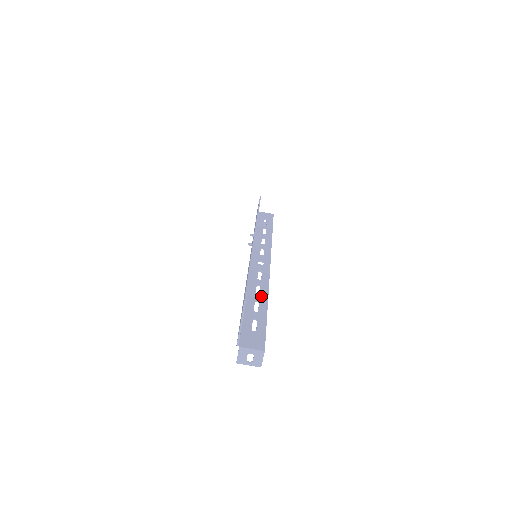
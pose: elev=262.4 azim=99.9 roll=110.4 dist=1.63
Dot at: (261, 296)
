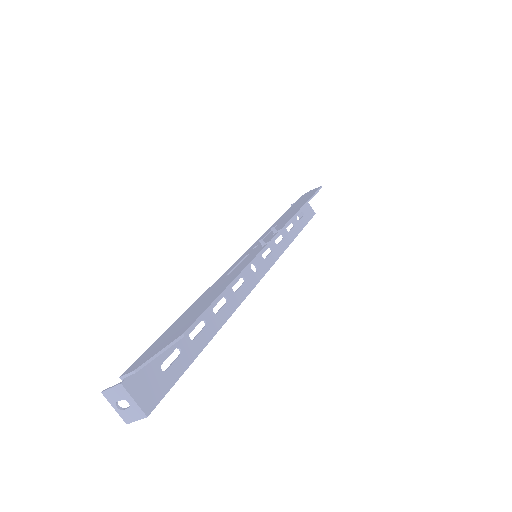
Dot at: (216, 318)
